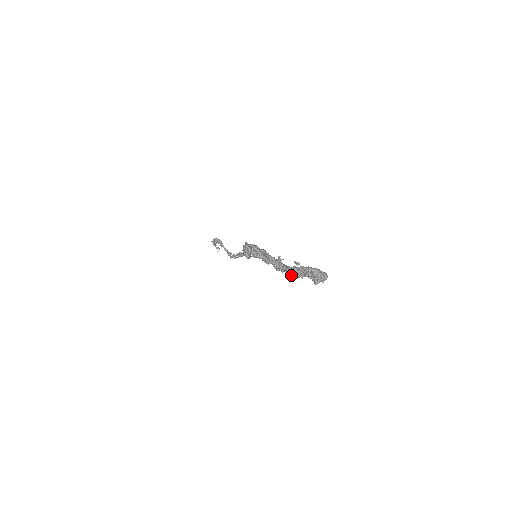
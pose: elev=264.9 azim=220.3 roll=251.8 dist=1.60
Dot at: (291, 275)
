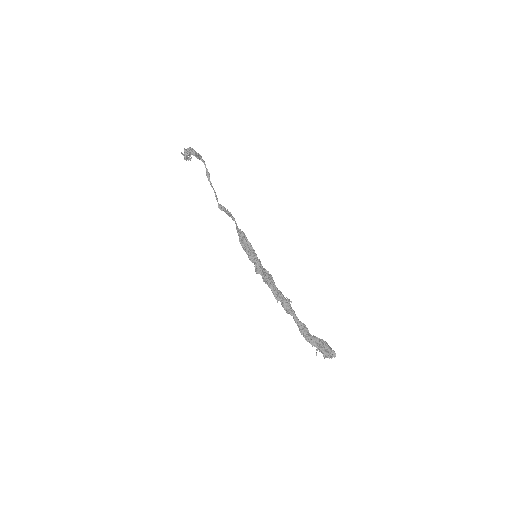
Dot at: occluded
